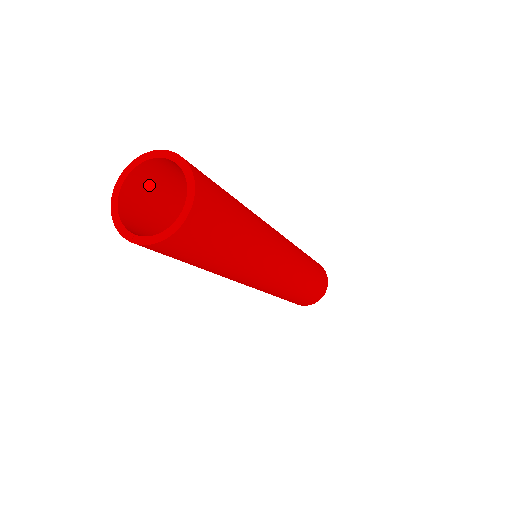
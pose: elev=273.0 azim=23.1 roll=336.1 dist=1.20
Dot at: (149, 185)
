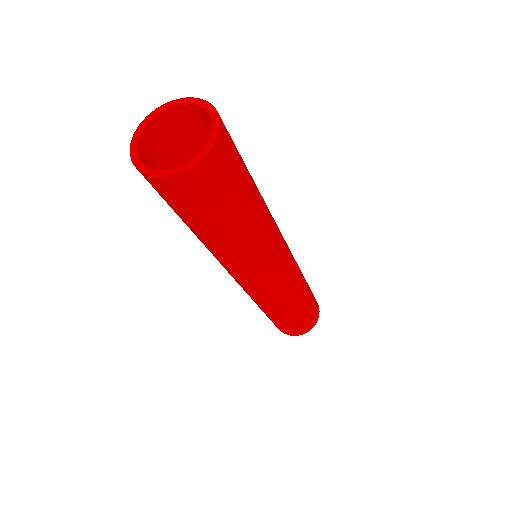
Dot at: (165, 142)
